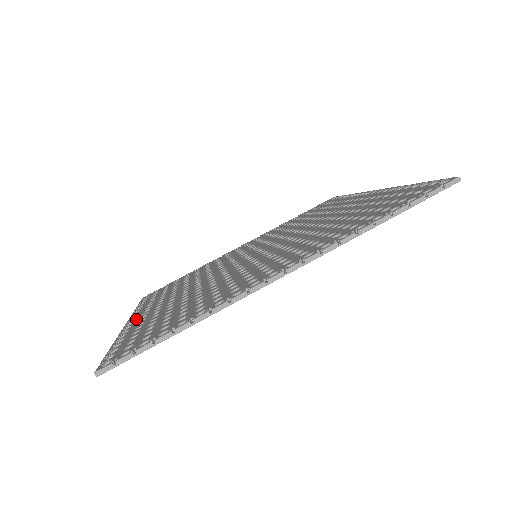
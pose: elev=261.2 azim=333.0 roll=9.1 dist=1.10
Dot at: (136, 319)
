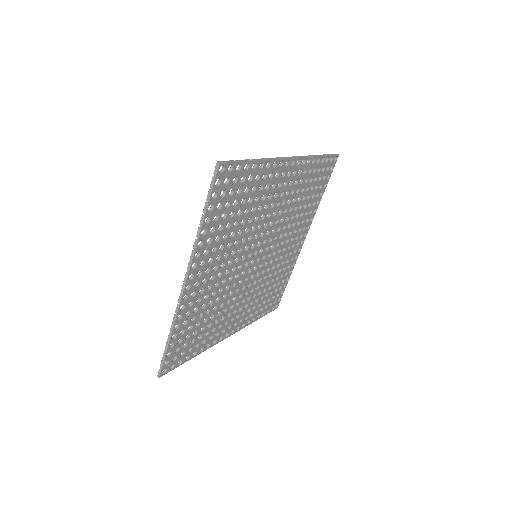
Dot at: (193, 270)
